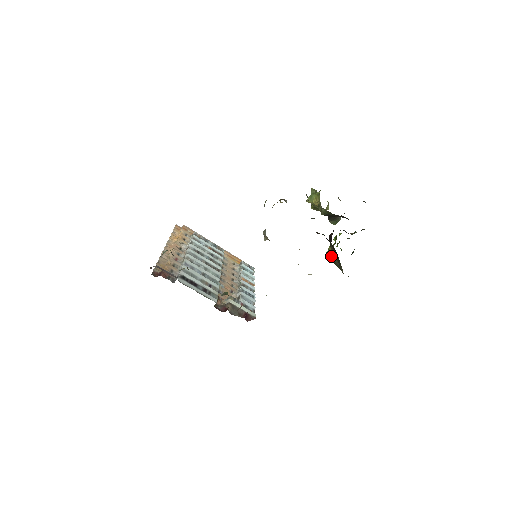
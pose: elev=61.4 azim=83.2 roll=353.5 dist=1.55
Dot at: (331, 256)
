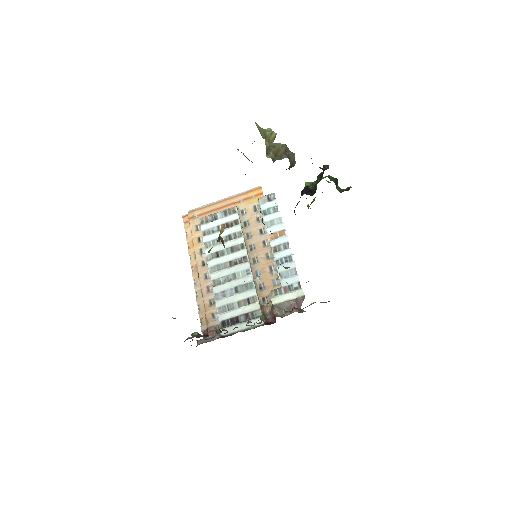
Dot at: occluded
